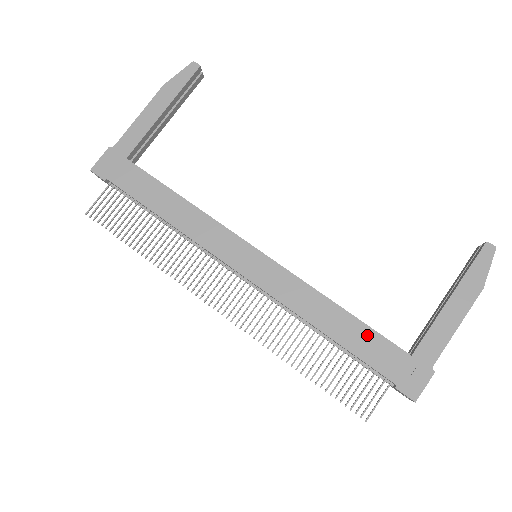
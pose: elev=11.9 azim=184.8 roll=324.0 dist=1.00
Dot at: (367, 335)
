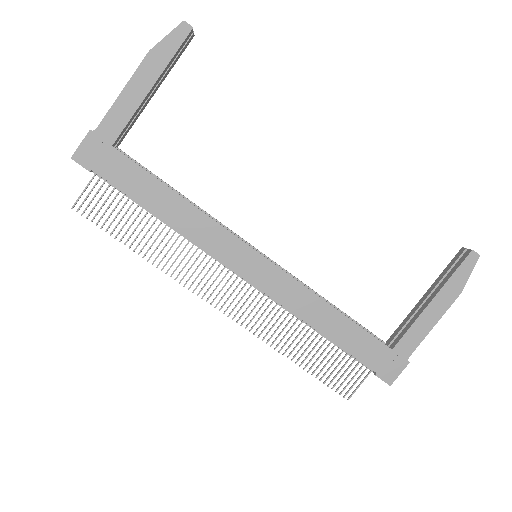
Dot at: (356, 333)
